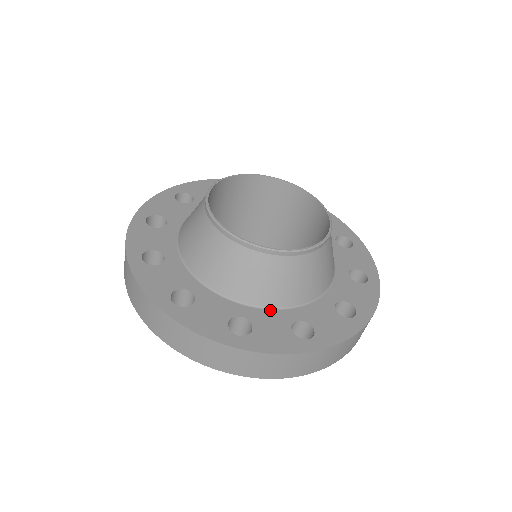
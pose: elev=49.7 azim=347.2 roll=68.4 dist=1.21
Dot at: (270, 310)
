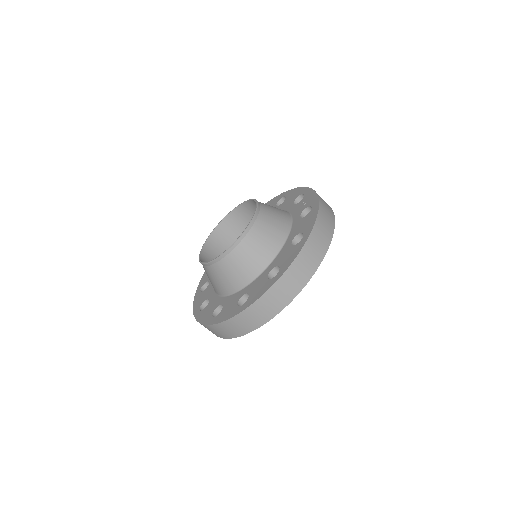
Dot at: (235, 294)
